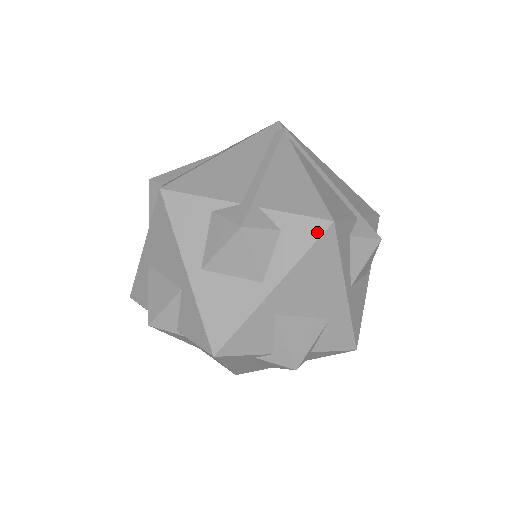
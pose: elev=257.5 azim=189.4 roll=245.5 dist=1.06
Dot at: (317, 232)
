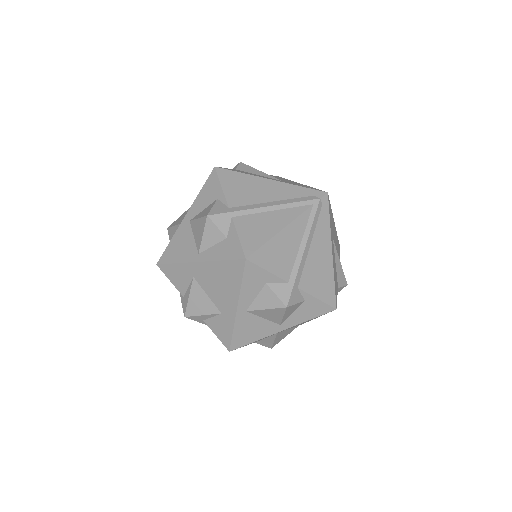
Dot at: (236, 256)
